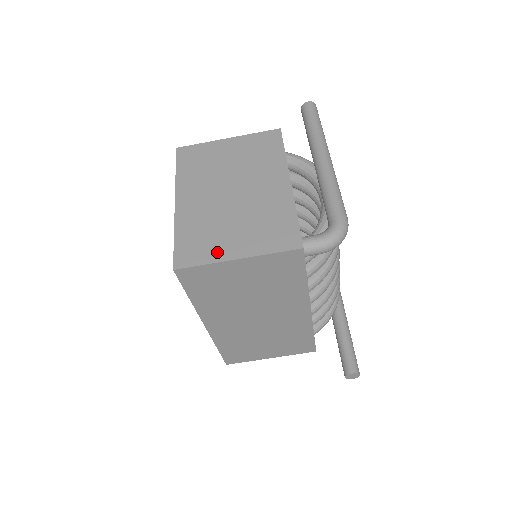
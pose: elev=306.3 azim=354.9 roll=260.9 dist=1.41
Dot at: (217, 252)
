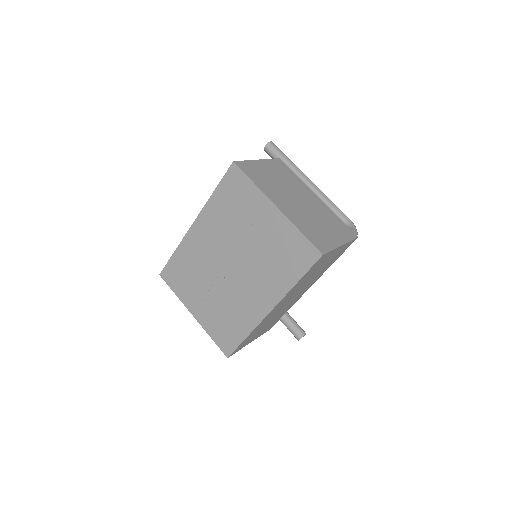
Dot at: (330, 241)
